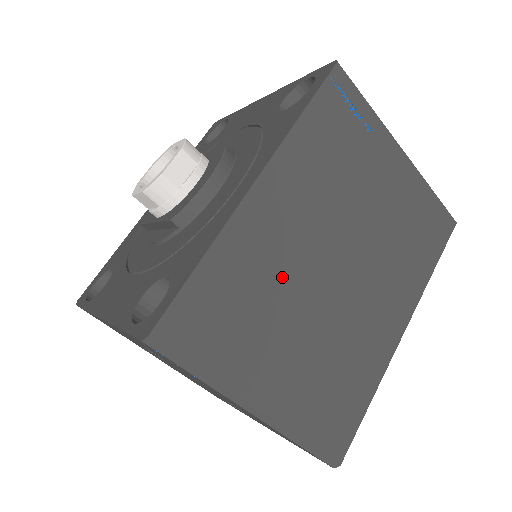
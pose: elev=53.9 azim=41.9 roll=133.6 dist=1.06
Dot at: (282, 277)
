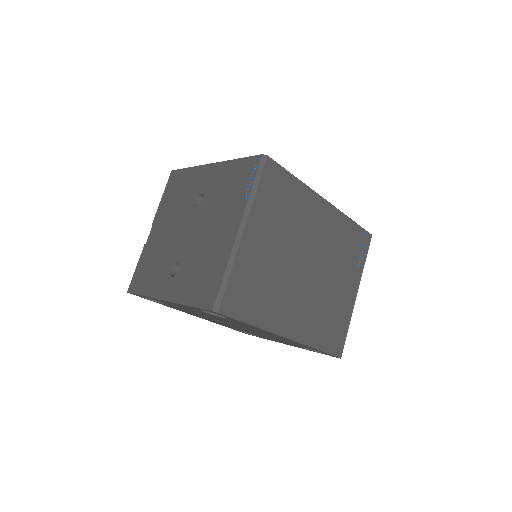
Dot at: (298, 229)
